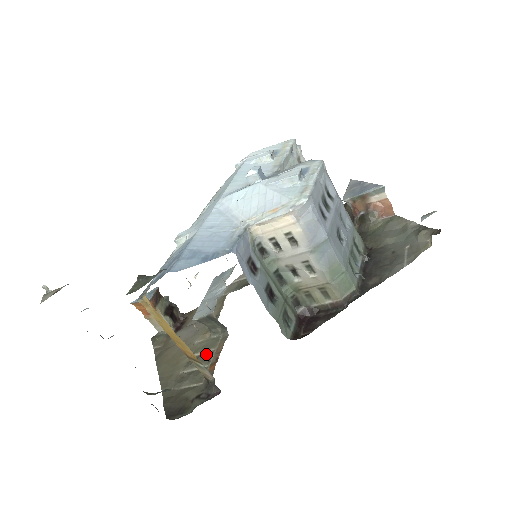
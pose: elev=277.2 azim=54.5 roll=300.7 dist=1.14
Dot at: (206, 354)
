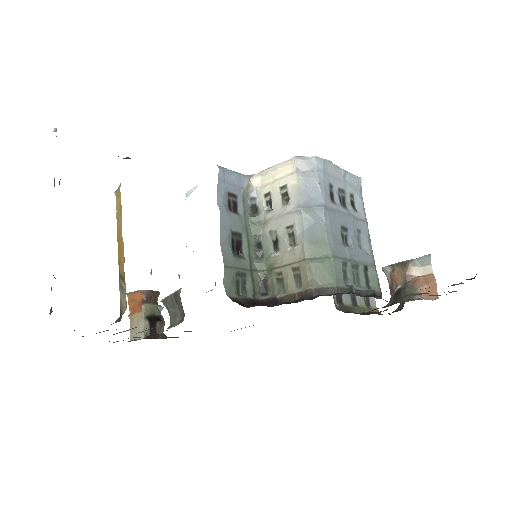
Dot at: (146, 328)
